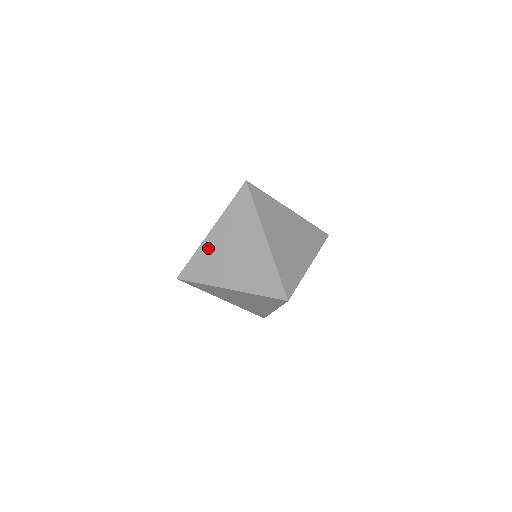
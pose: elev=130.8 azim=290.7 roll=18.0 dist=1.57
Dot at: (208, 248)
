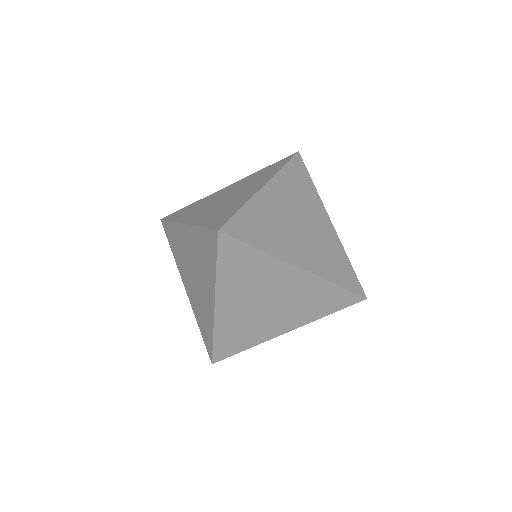
Dot at: (210, 197)
